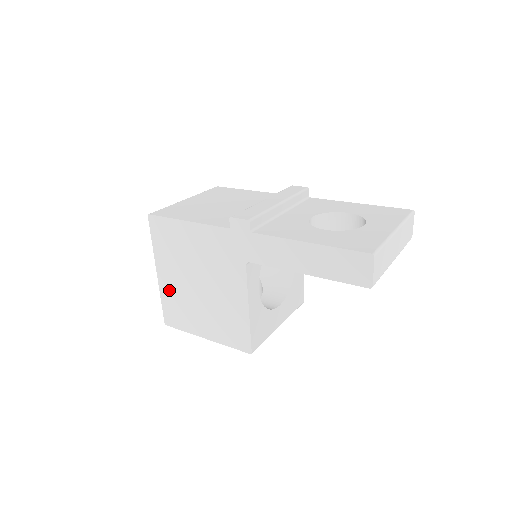
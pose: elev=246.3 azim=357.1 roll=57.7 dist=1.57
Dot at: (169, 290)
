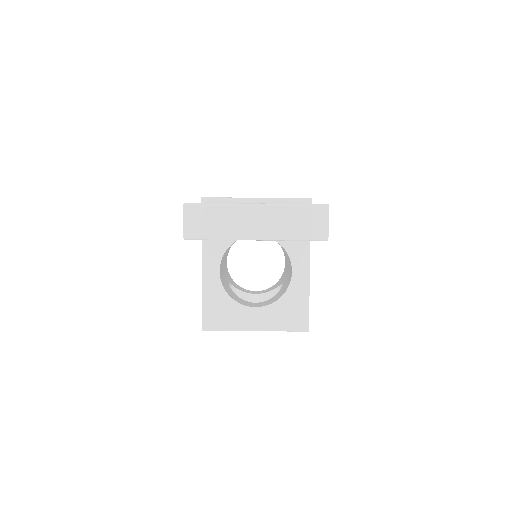
Dot at: occluded
